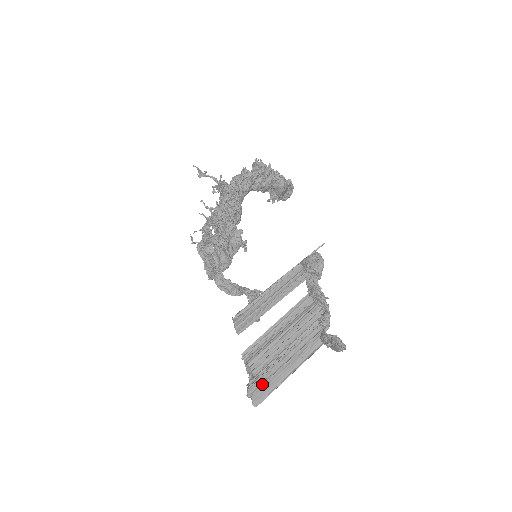
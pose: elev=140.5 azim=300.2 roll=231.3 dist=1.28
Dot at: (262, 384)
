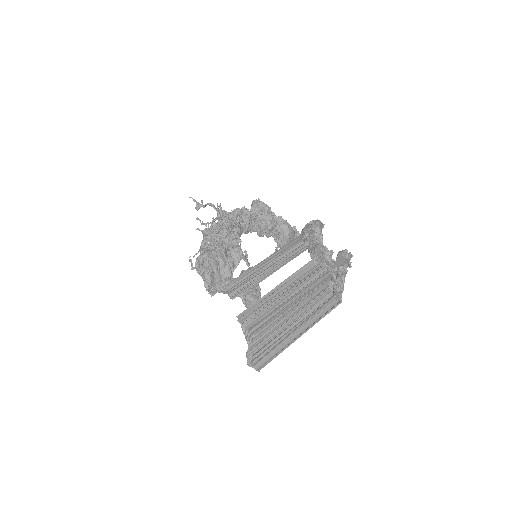
Dot at: (265, 345)
